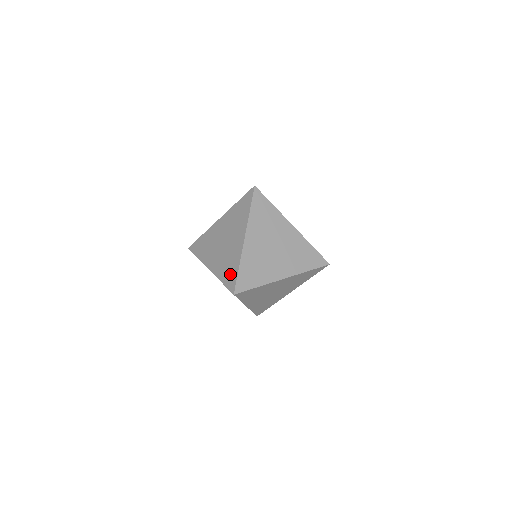
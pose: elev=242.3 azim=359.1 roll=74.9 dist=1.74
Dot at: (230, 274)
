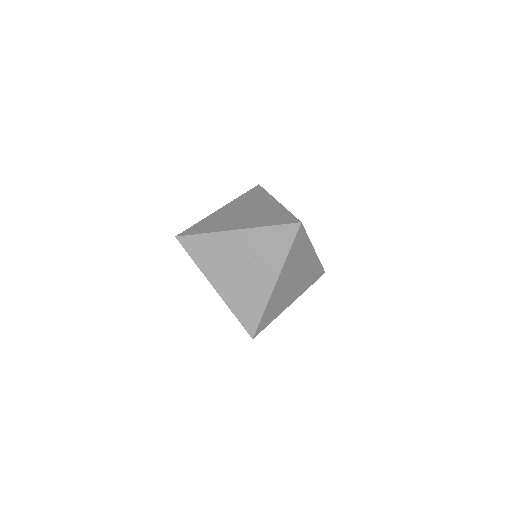
Dot at: (280, 217)
